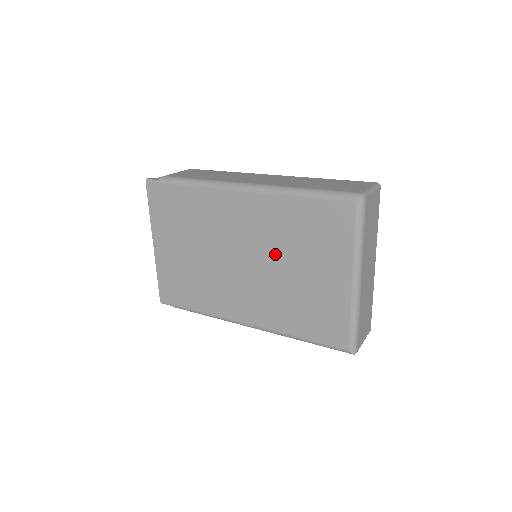
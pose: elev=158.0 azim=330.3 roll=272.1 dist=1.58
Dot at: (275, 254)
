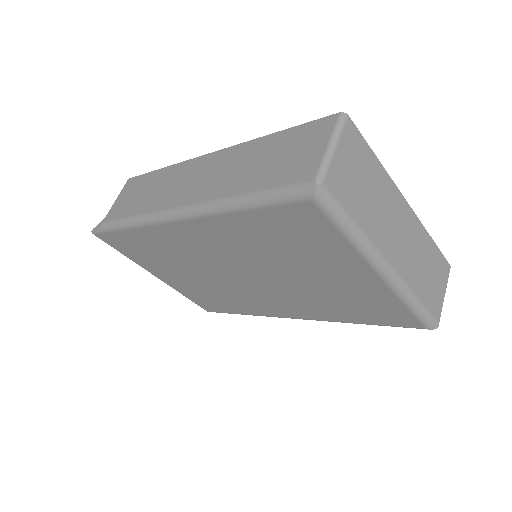
Dot at: (268, 266)
